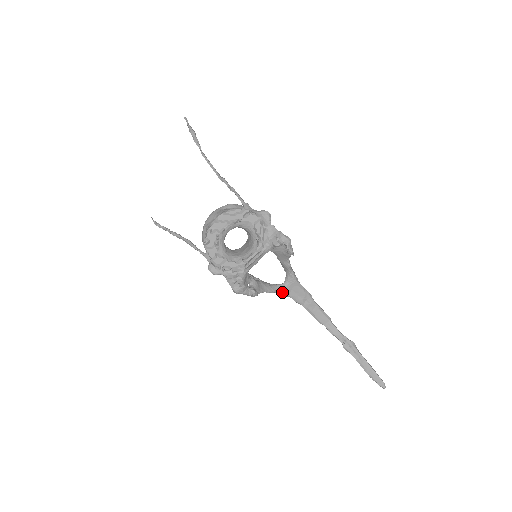
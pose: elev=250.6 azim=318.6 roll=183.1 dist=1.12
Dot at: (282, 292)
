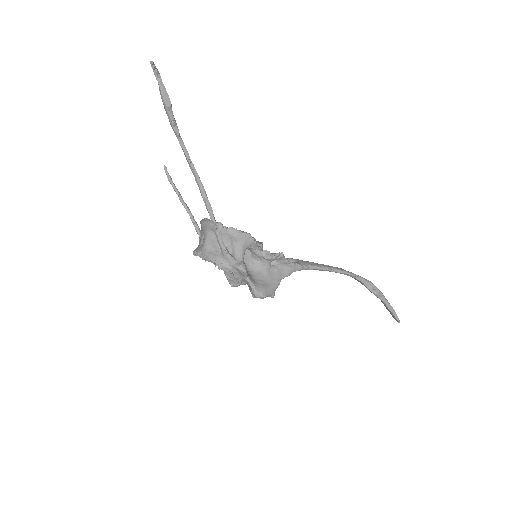
Dot at: occluded
